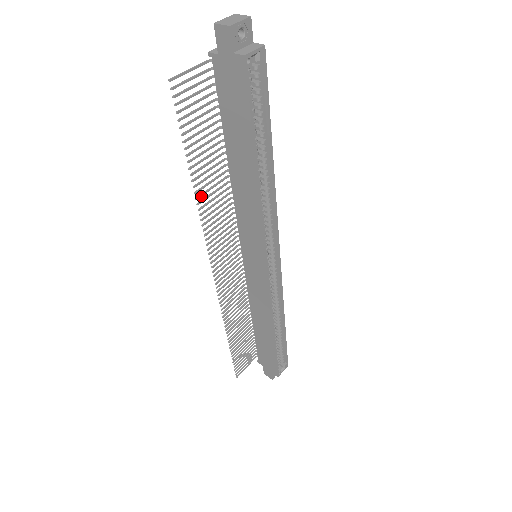
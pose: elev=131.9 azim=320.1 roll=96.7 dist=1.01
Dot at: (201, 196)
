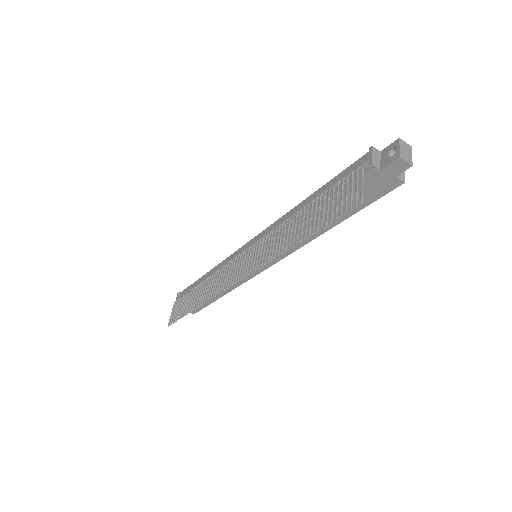
Dot at: (286, 247)
